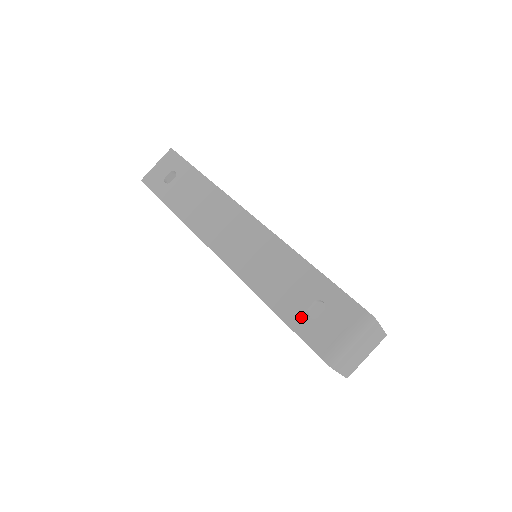
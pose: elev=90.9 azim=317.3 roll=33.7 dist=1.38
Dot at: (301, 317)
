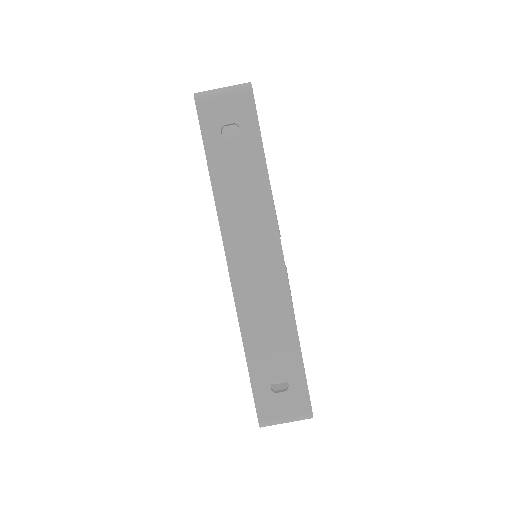
Dot at: (265, 384)
